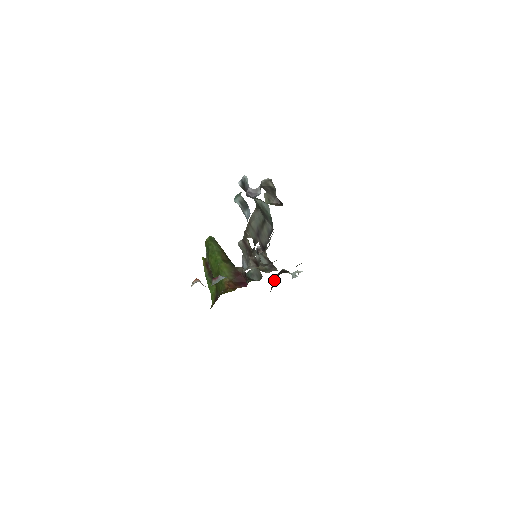
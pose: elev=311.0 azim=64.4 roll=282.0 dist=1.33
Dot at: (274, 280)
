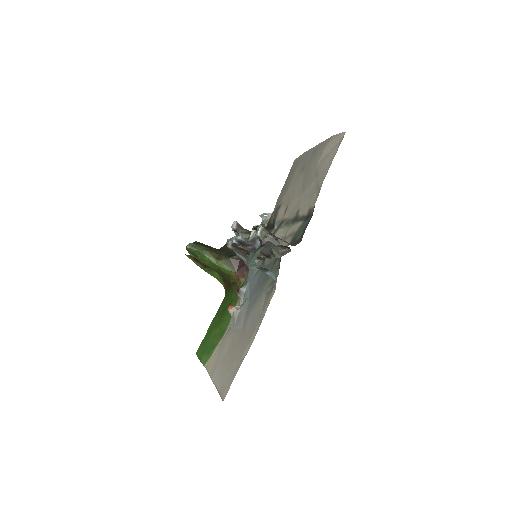
Dot at: occluded
